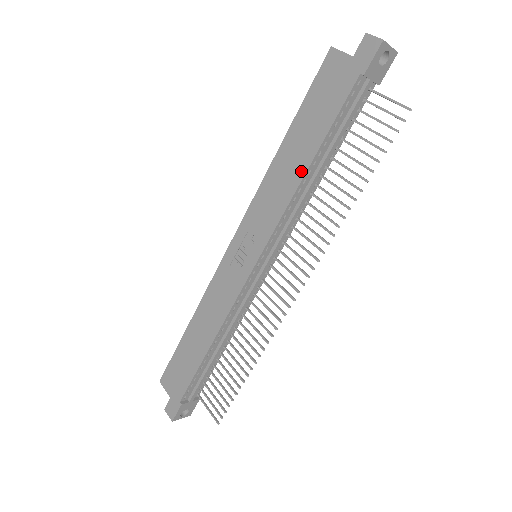
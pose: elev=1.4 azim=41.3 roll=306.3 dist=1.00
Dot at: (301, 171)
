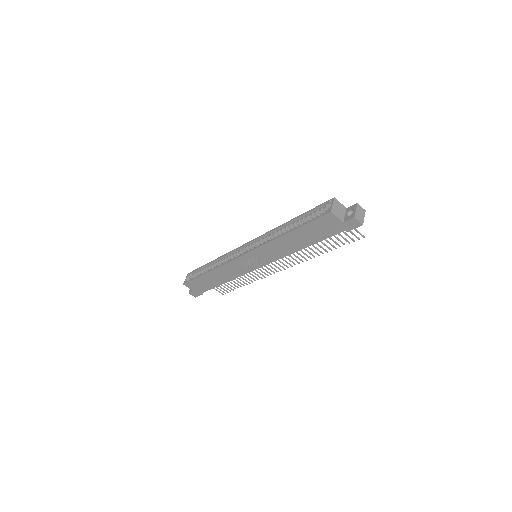
Dot at: (298, 249)
